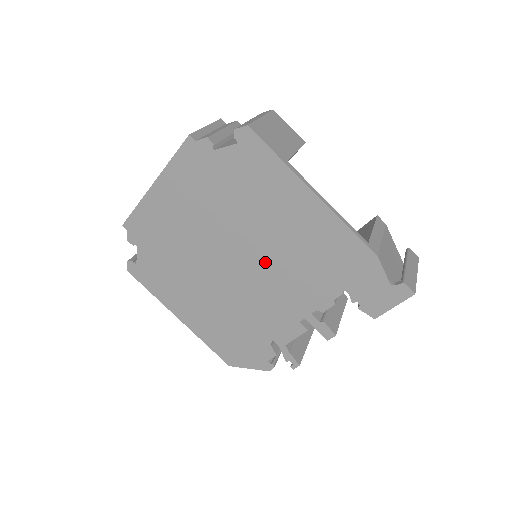
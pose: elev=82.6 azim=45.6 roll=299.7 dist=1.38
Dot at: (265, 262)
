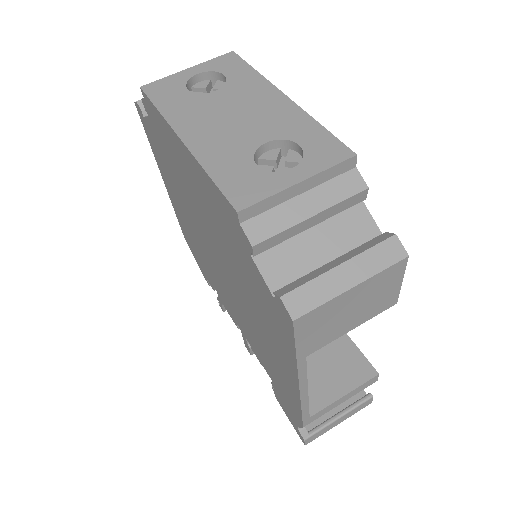
Dot at: (237, 300)
